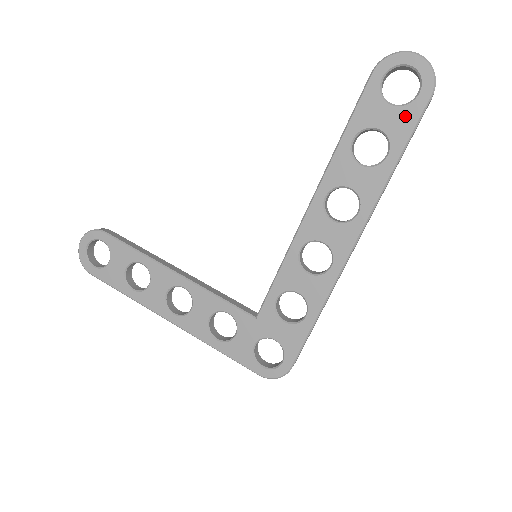
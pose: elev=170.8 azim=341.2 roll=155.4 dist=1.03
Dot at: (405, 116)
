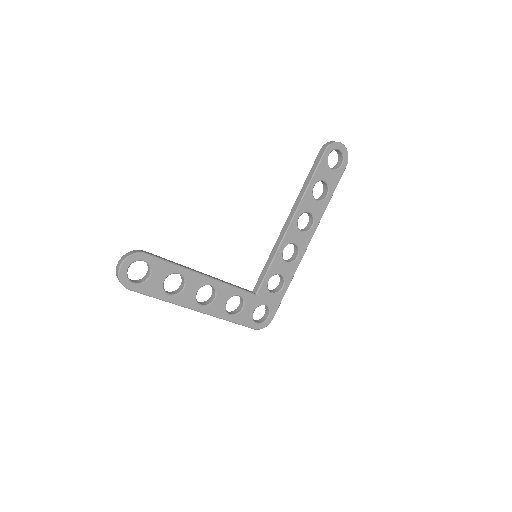
Dot at: (336, 175)
